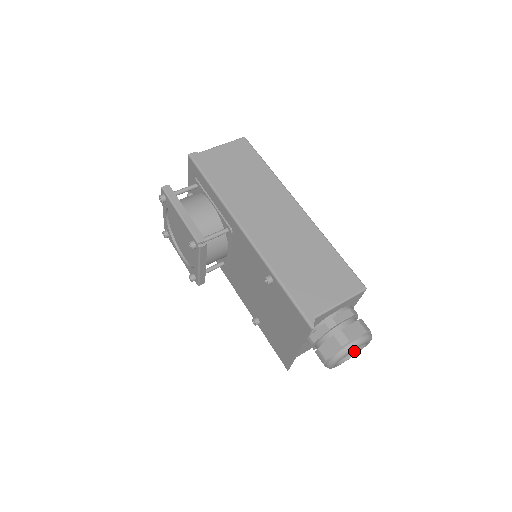
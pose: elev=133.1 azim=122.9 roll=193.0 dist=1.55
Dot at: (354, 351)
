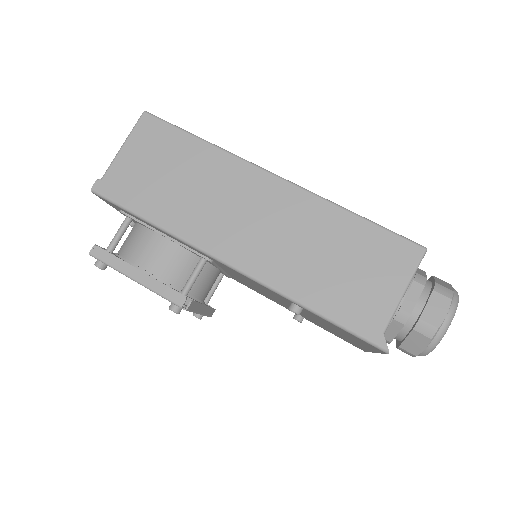
Dot at: occluded
